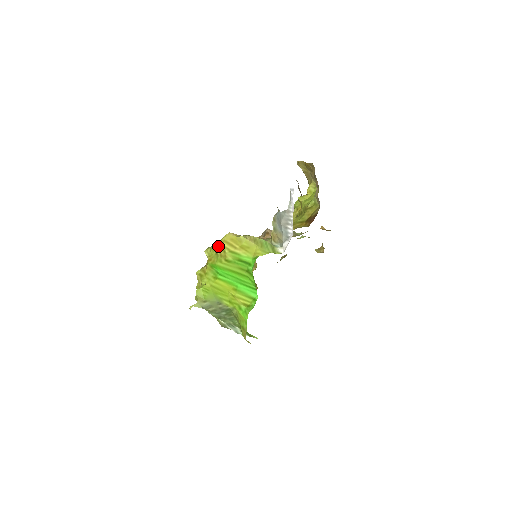
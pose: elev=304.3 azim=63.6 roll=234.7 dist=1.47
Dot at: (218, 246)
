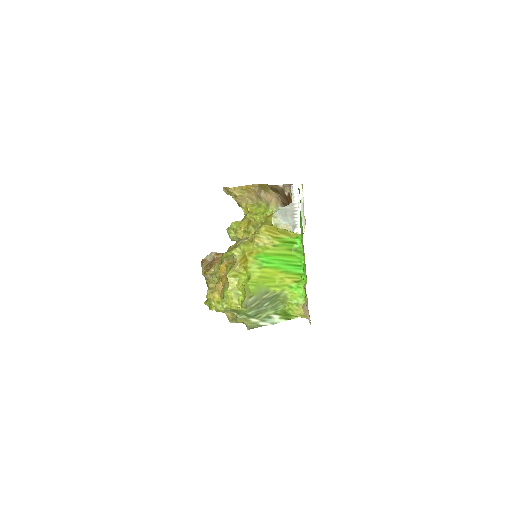
Dot at: (259, 237)
